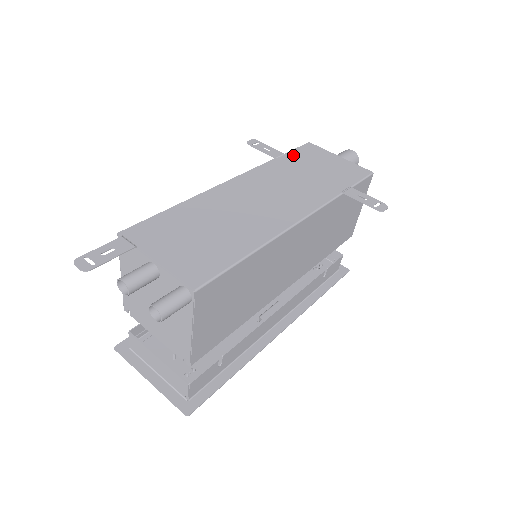
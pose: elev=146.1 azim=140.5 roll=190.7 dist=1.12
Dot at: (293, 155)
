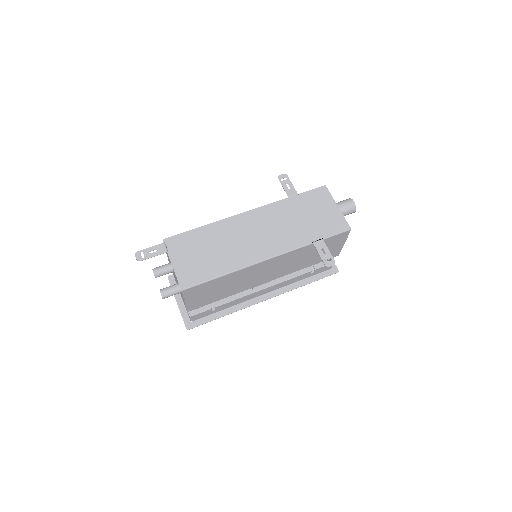
Dot at: (303, 197)
